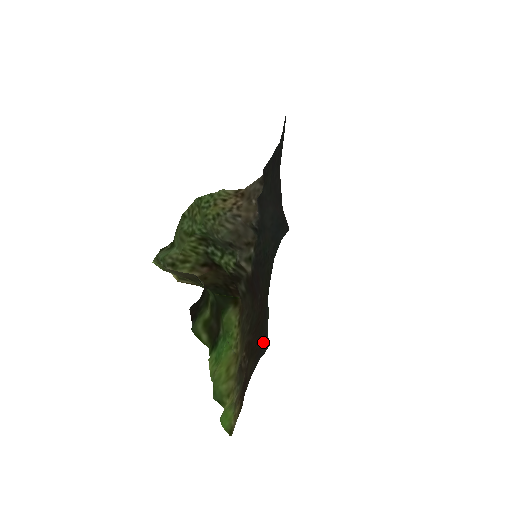
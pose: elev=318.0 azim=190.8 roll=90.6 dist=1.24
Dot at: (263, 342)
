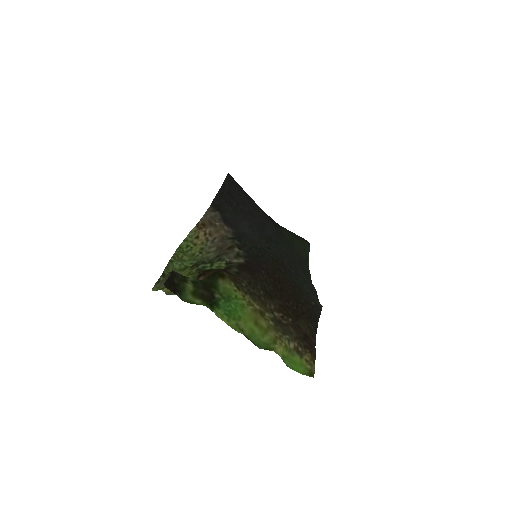
Dot at: (311, 306)
